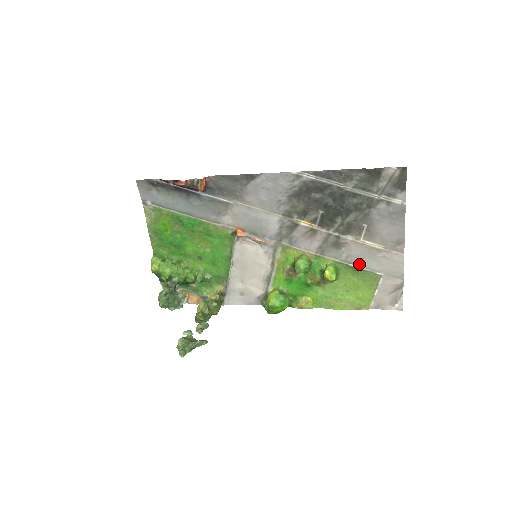
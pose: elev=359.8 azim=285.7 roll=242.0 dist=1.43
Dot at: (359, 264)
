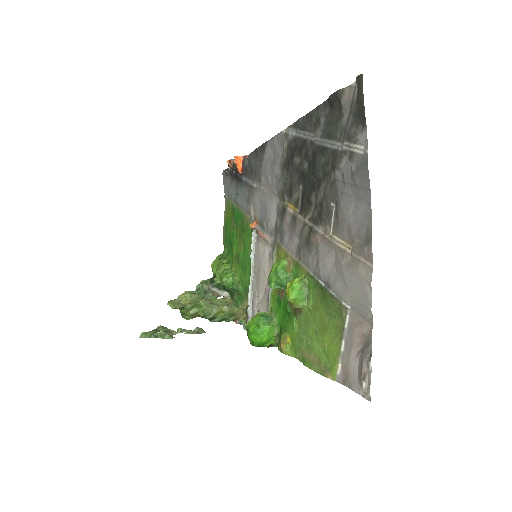
Dot at: (327, 281)
